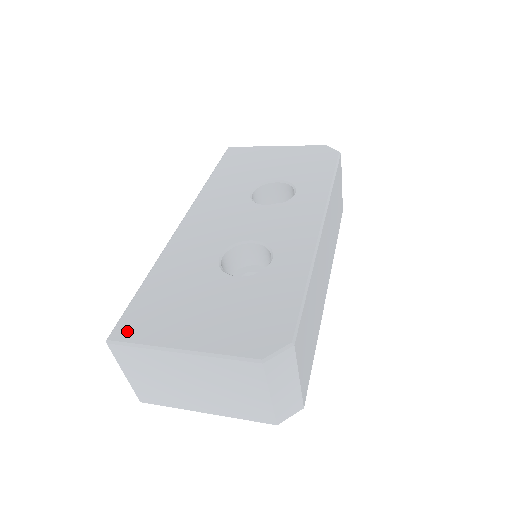
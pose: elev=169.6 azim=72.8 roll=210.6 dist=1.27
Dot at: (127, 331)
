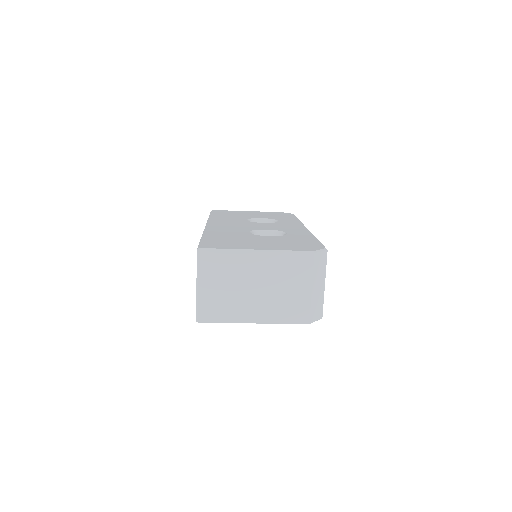
Dot at: (211, 246)
